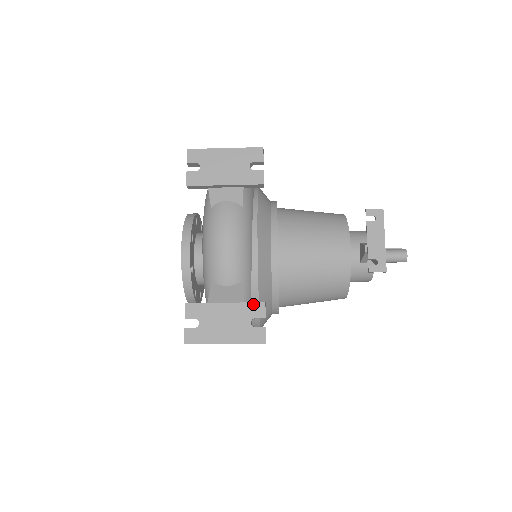
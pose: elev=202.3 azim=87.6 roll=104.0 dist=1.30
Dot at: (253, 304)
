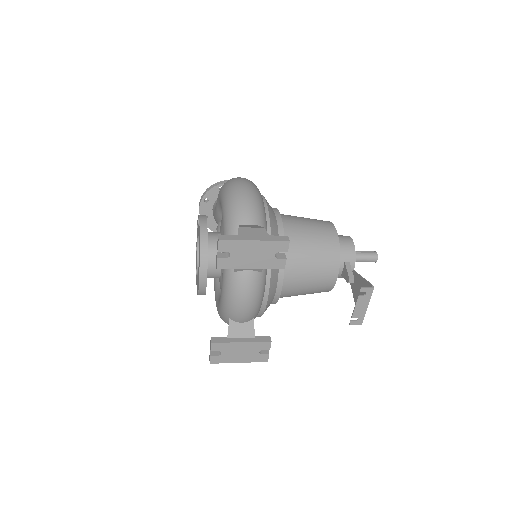
Dot at: (262, 343)
